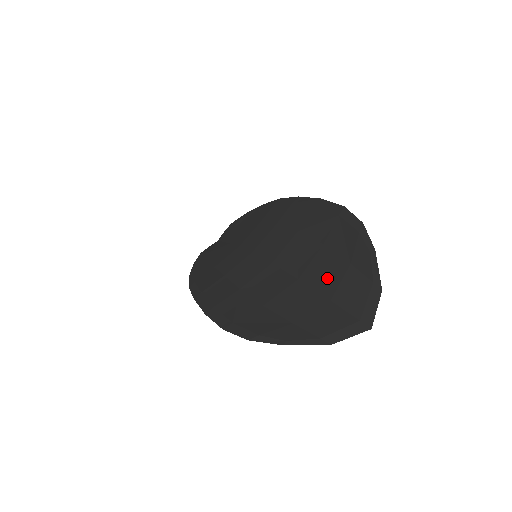
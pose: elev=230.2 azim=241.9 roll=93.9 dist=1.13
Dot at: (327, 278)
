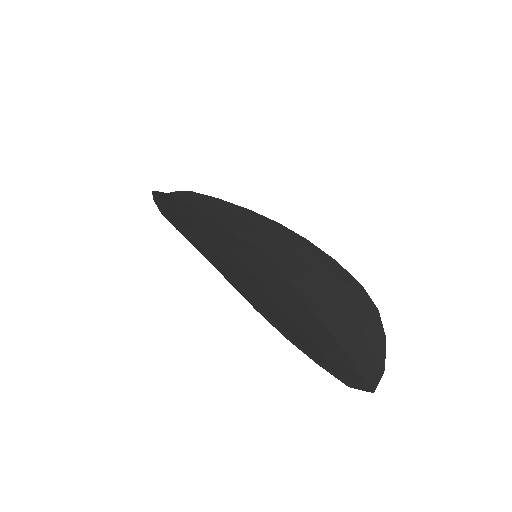
Dot at: (342, 330)
